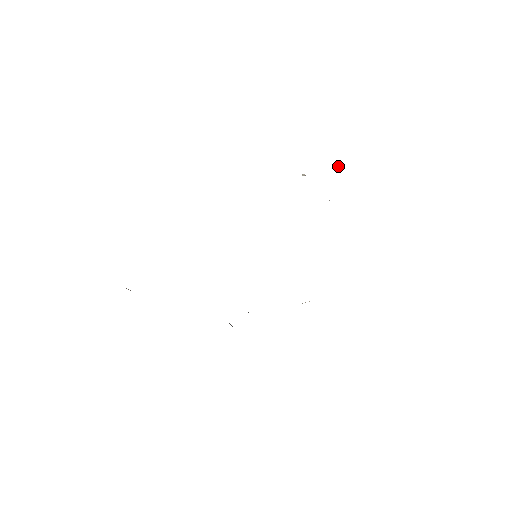
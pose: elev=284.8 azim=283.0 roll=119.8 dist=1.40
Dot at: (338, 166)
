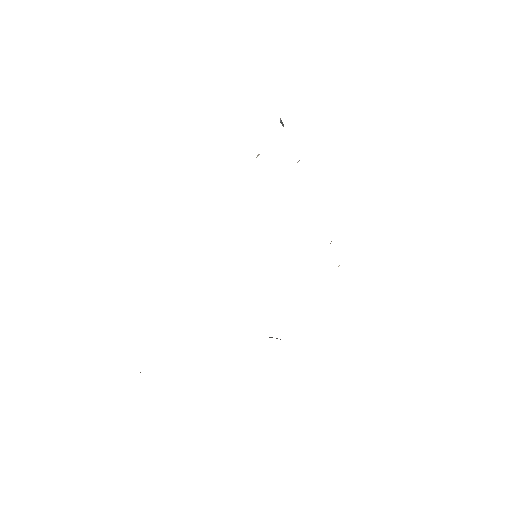
Dot at: (281, 123)
